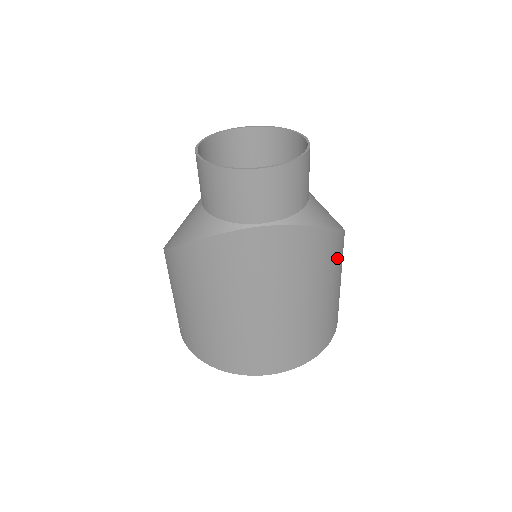
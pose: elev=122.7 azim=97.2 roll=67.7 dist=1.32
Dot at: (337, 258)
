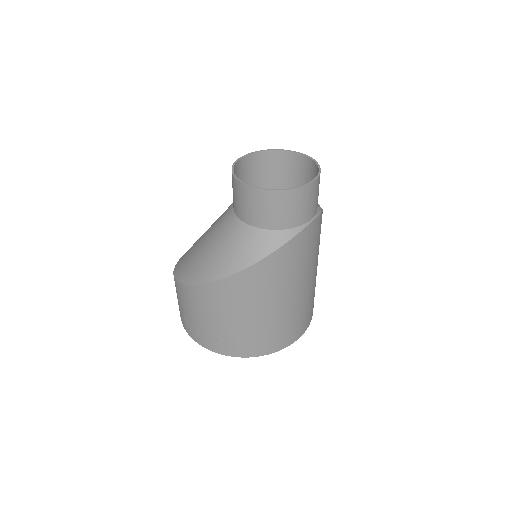
Dot at: occluded
